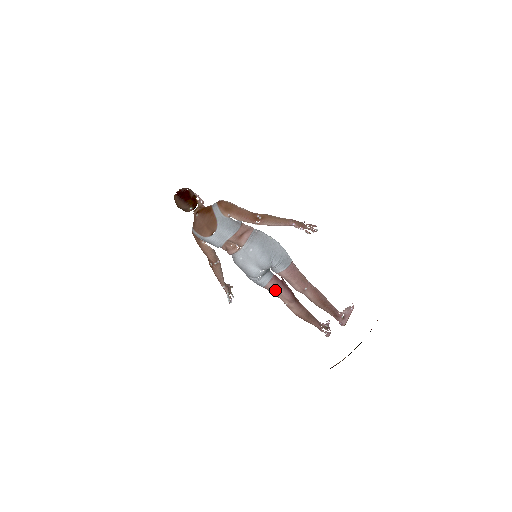
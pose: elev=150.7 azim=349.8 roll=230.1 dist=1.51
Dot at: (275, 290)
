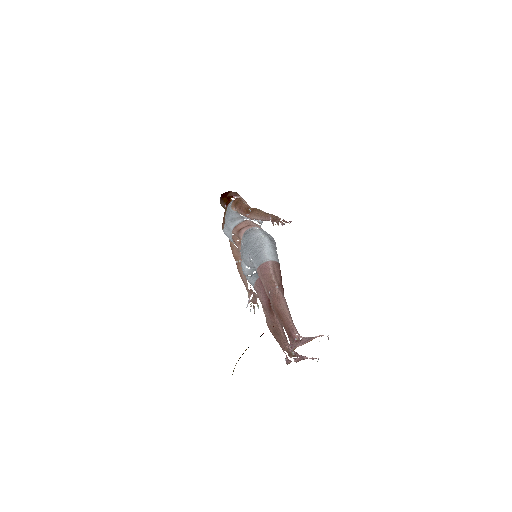
Dot at: (258, 293)
